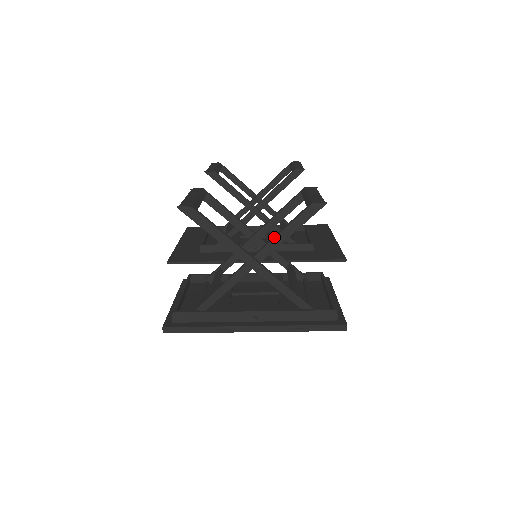
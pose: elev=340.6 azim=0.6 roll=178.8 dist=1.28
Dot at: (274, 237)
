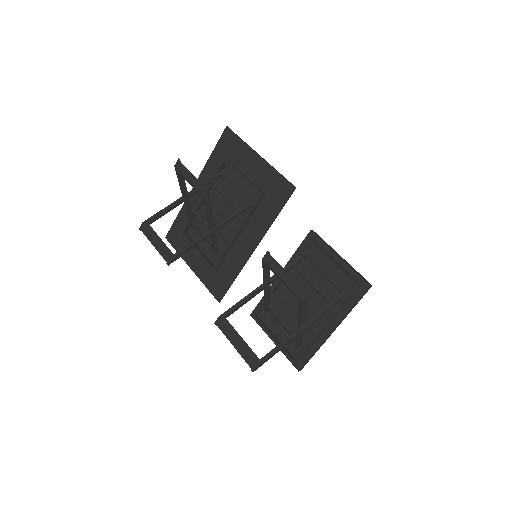
Dot at: (300, 318)
